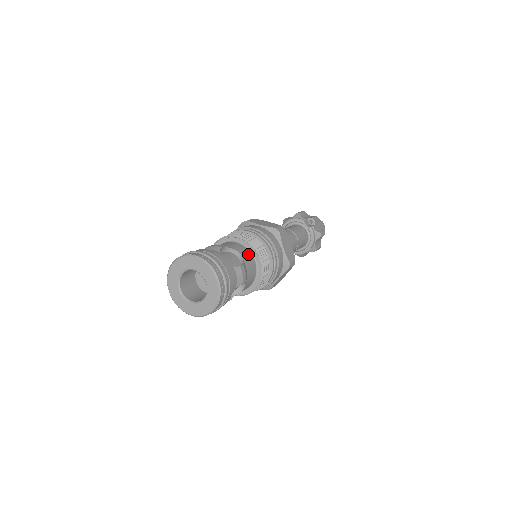
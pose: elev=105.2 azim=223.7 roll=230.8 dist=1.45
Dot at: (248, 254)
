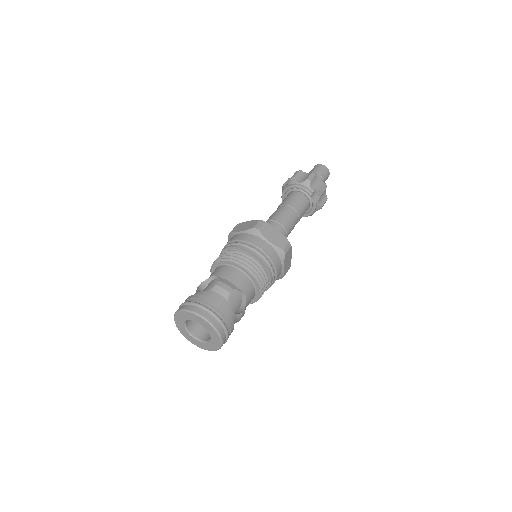
Dot at: (251, 289)
